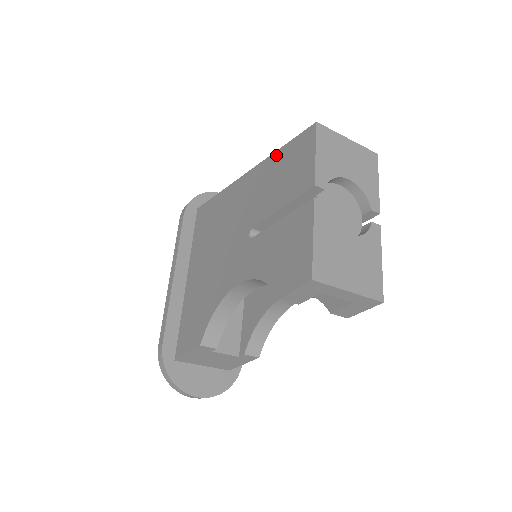
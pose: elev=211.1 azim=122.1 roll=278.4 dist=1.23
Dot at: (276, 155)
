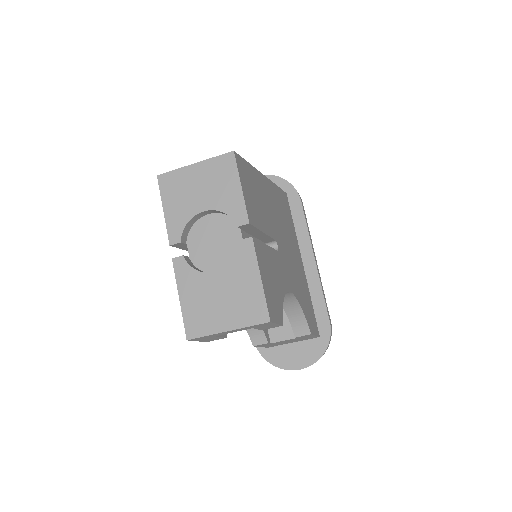
Dot at: occluded
